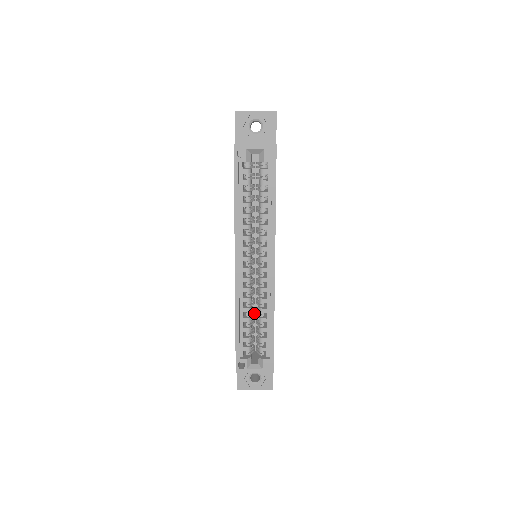
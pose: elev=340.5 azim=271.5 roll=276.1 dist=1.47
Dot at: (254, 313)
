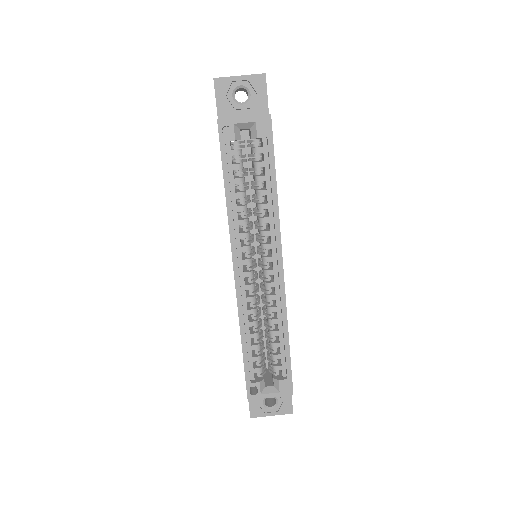
Dot at: occluded
